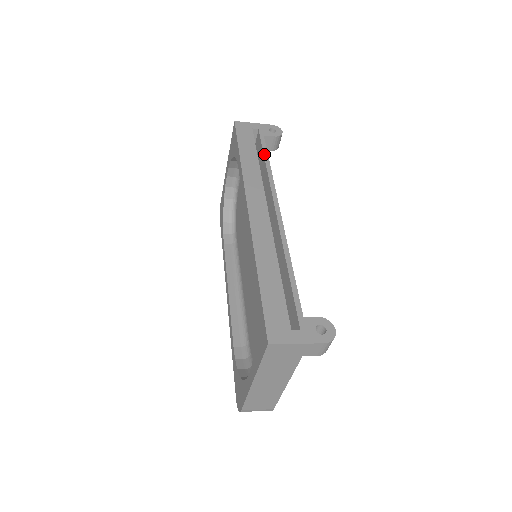
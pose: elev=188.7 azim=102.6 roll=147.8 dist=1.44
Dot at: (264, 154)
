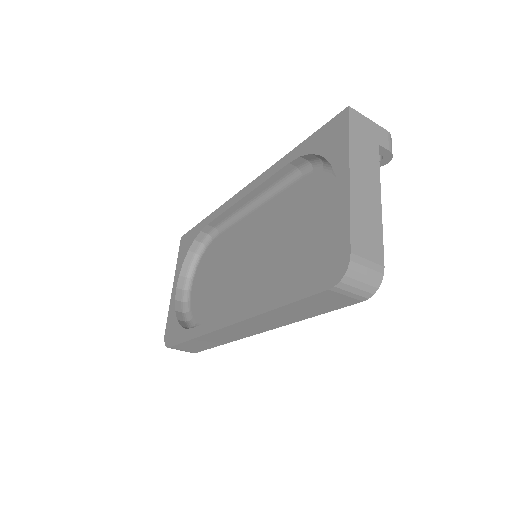
Dot at: occluded
